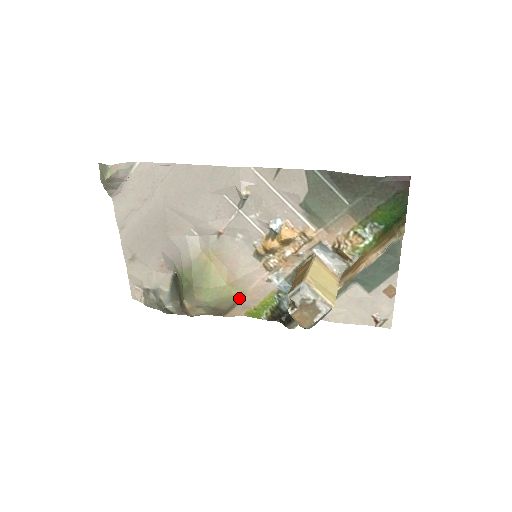
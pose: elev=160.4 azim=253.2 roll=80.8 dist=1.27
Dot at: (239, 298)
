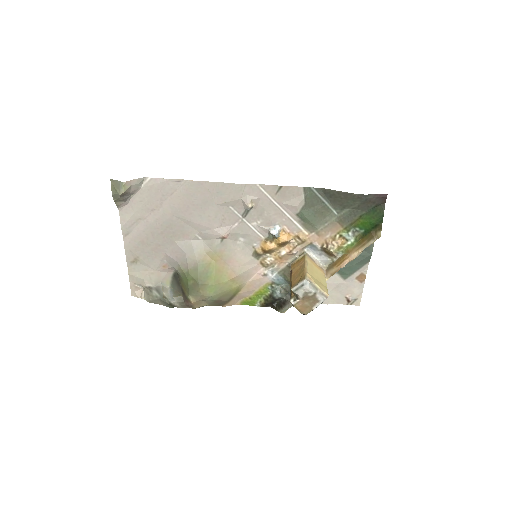
Dot at: (238, 290)
